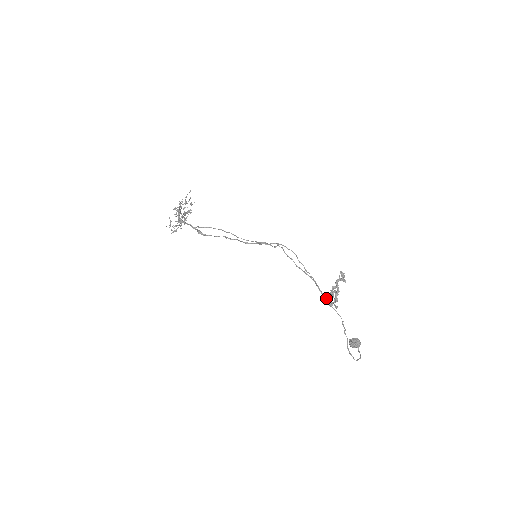
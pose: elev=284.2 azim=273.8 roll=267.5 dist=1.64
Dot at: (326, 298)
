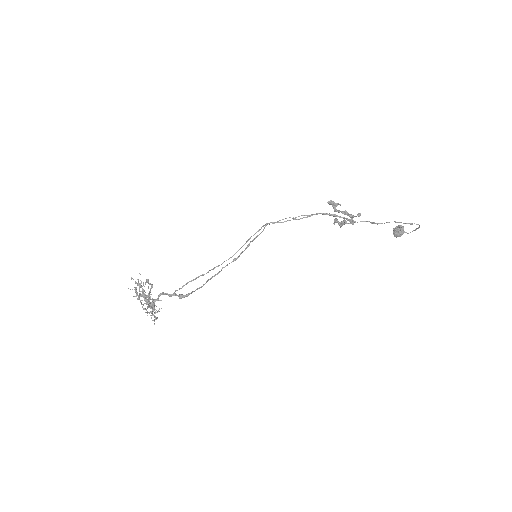
Dot at: (345, 218)
